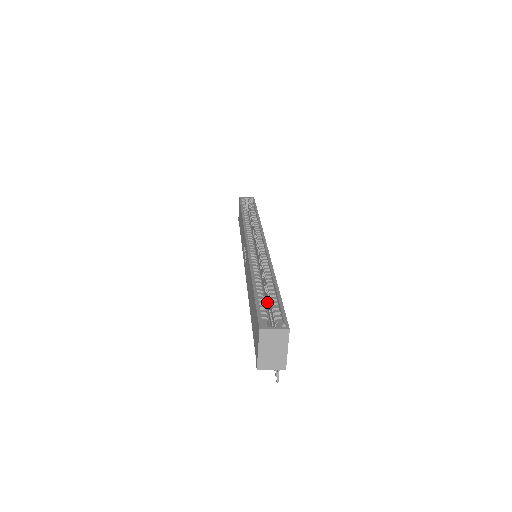
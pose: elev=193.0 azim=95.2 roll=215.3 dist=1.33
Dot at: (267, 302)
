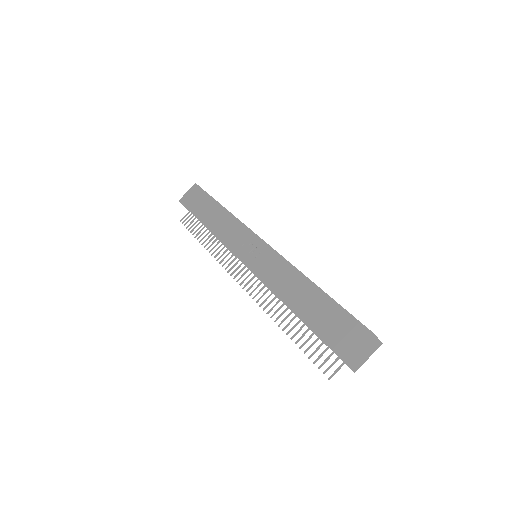
Dot at: occluded
